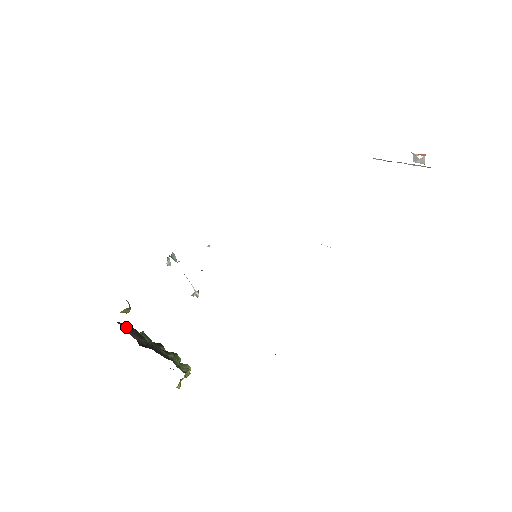
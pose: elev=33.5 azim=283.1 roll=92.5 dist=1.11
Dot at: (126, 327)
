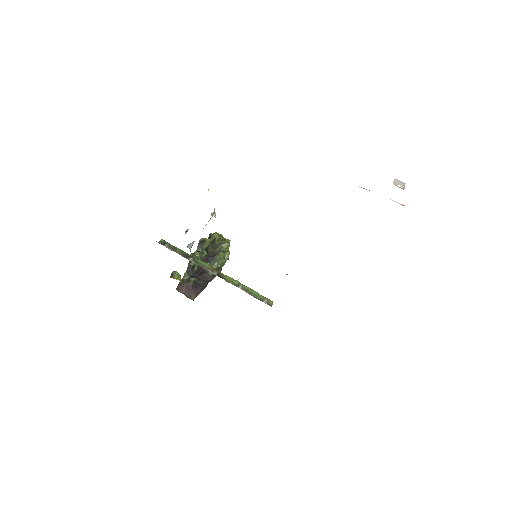
Dot at: (185, 290)
